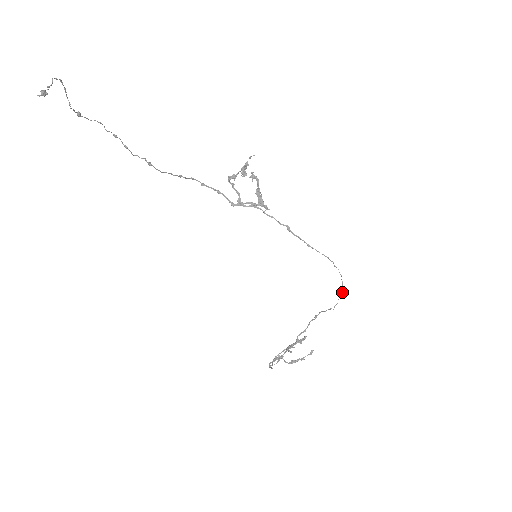
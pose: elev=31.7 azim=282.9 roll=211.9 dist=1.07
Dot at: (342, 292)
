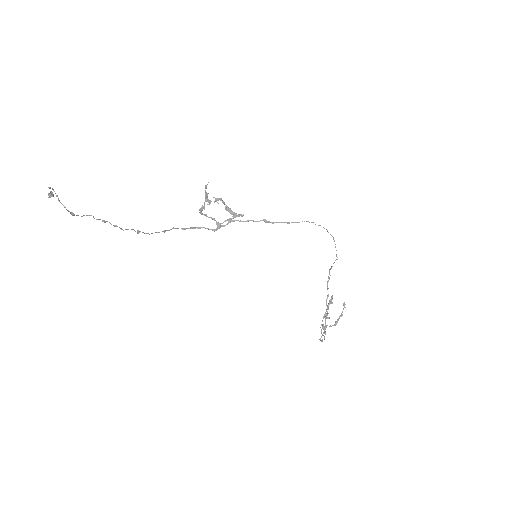
Dot at: (334, 241)
